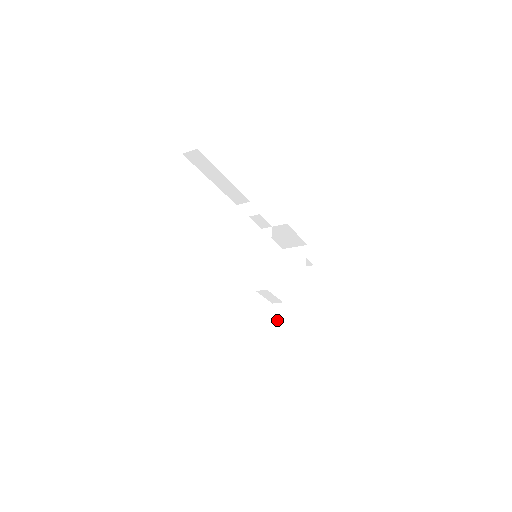
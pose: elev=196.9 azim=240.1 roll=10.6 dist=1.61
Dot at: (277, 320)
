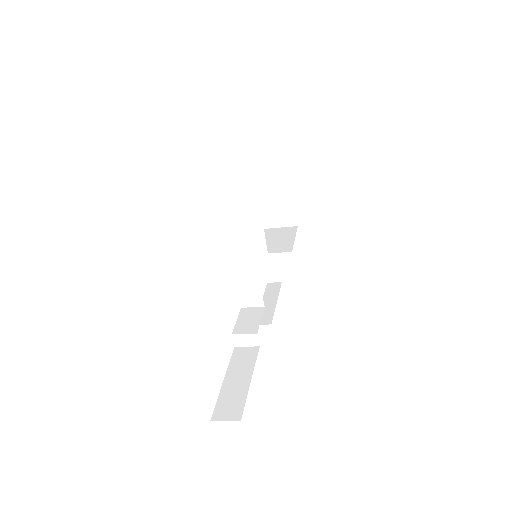
Dot at: (274, 278)
